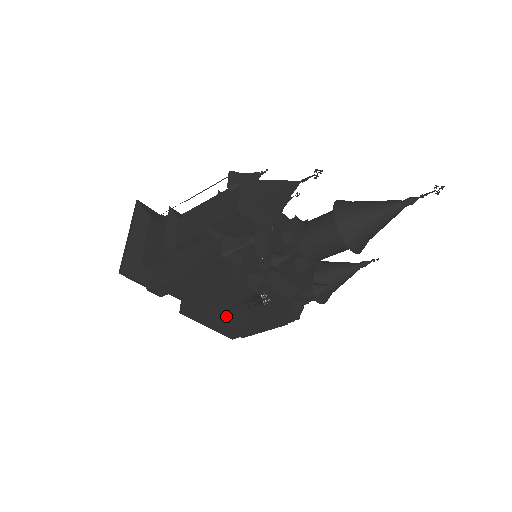
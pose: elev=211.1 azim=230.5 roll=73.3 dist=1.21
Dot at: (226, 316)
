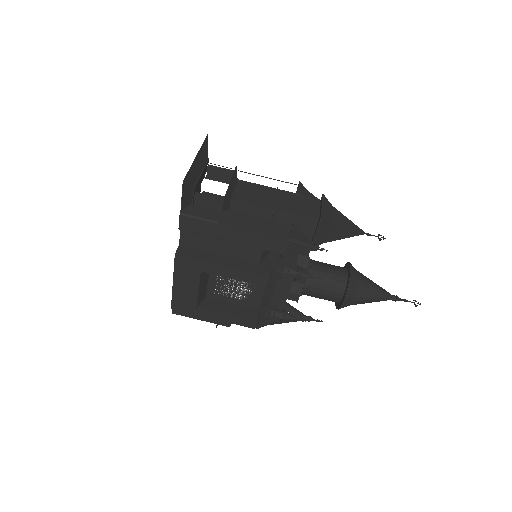
Dot at: (202, 286)
